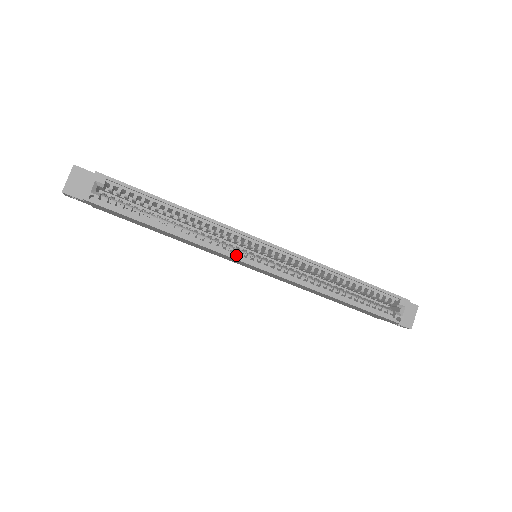
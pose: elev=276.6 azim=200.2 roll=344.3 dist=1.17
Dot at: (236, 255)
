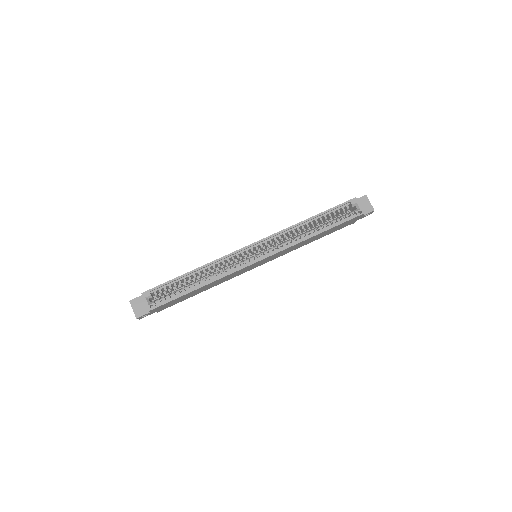
Dot at: (244, 265)
